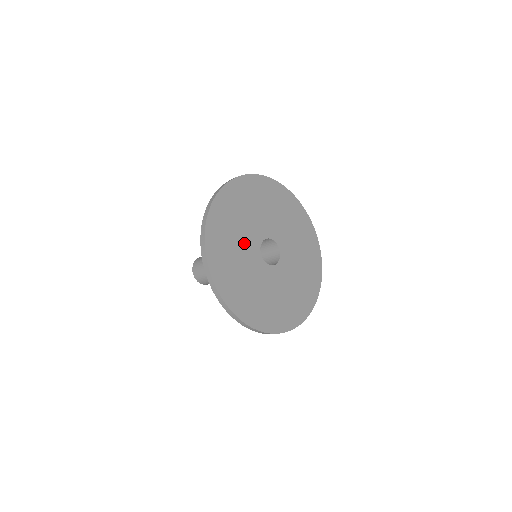
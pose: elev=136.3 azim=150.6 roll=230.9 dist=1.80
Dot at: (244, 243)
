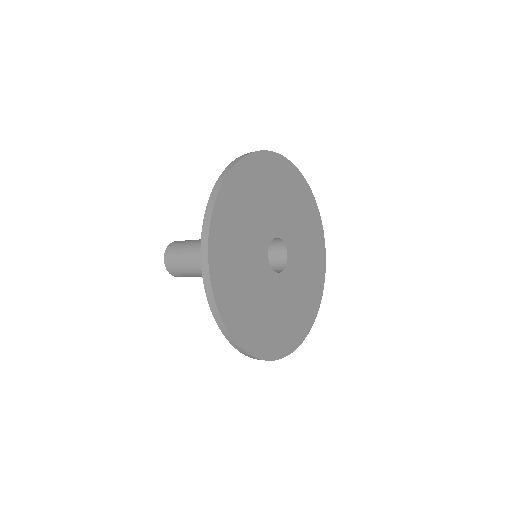
Dot at: (258, 223)
